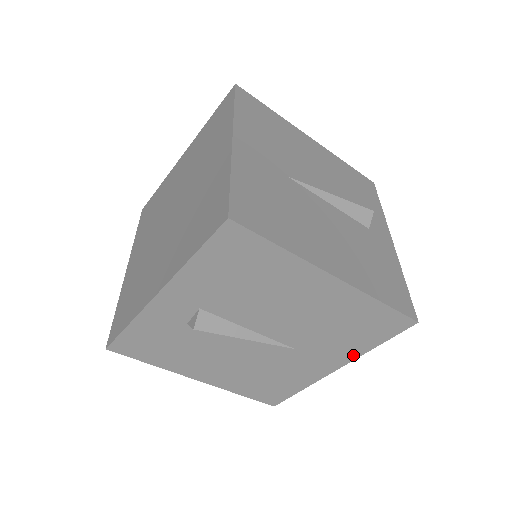
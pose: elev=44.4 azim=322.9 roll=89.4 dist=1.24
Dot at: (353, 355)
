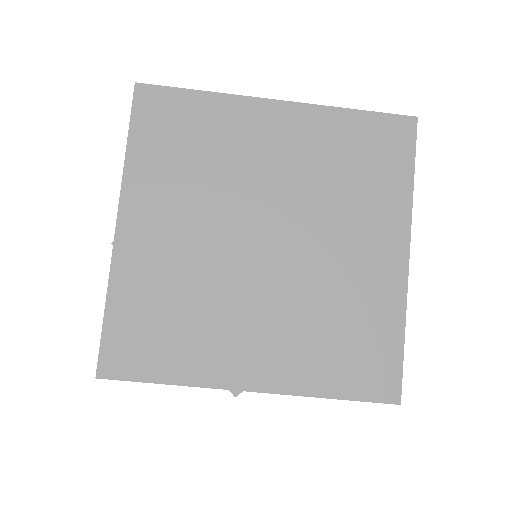
Dot at: occluded
